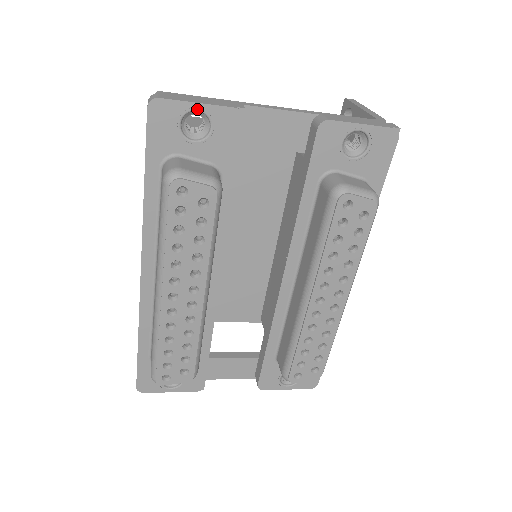
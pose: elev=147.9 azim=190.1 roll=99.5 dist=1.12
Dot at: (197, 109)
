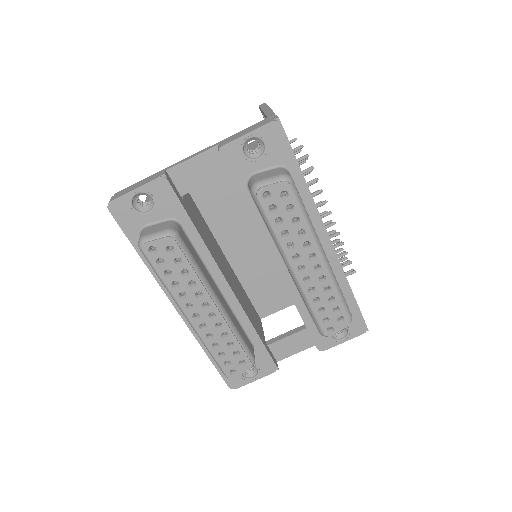
Dot at: (136, 193)
